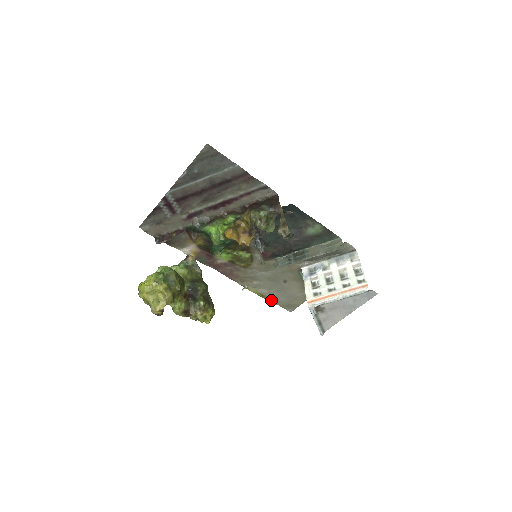
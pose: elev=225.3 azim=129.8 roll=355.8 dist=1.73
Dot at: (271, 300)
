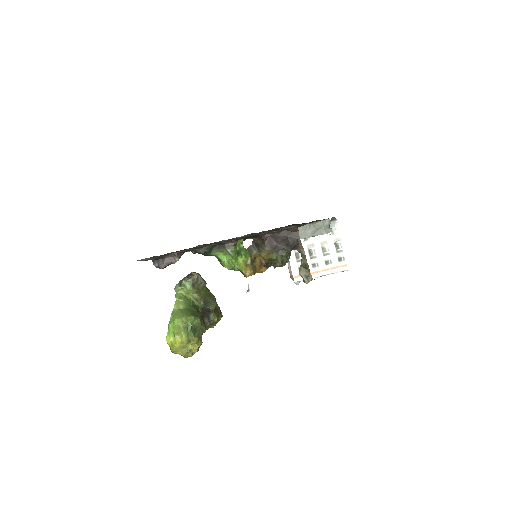
Dot at: occluded
